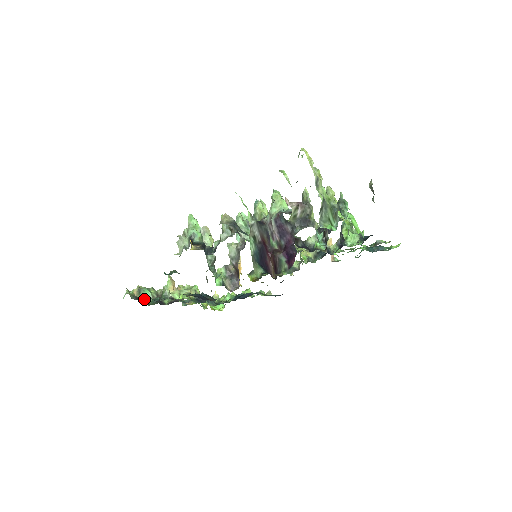
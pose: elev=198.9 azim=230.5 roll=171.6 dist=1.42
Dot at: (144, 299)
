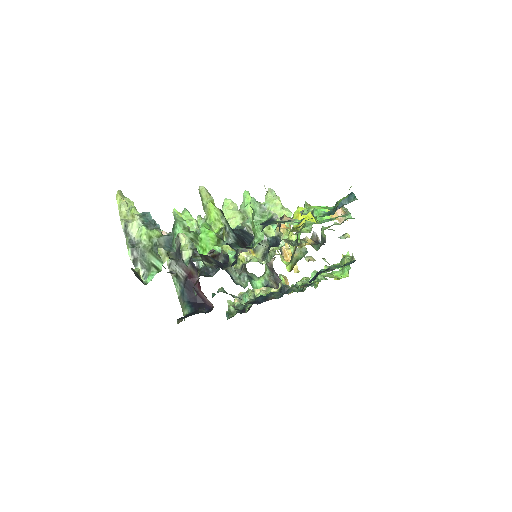
Dot at: (227, 314)
